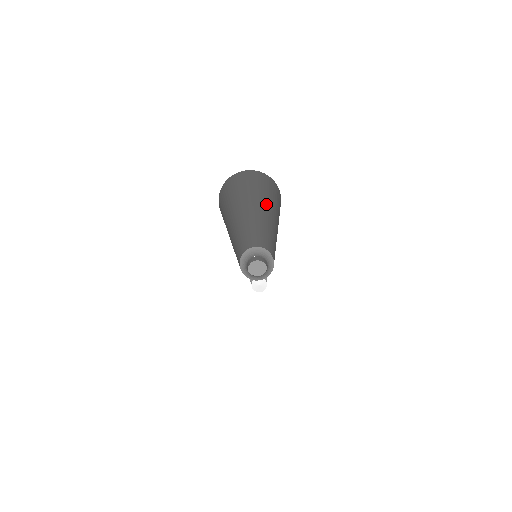
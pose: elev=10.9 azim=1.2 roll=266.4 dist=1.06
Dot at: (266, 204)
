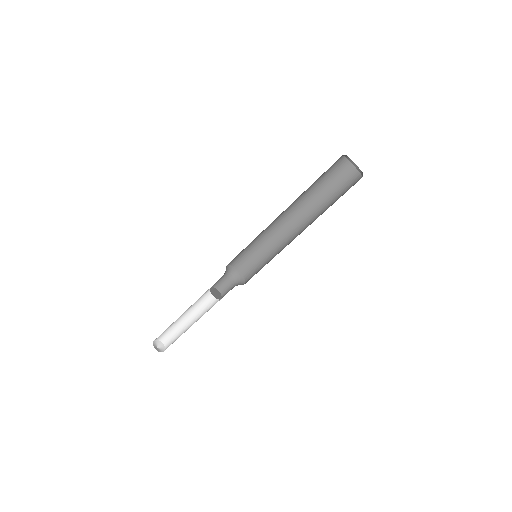
Dot at: (323, 200)
